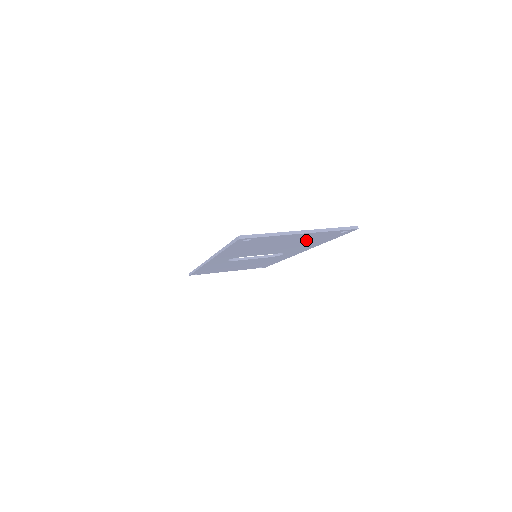
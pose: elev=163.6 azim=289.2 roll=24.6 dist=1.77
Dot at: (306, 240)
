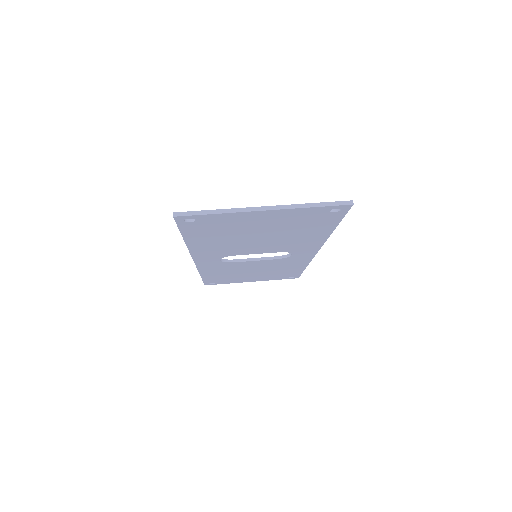
Dot at: (292, 226)
